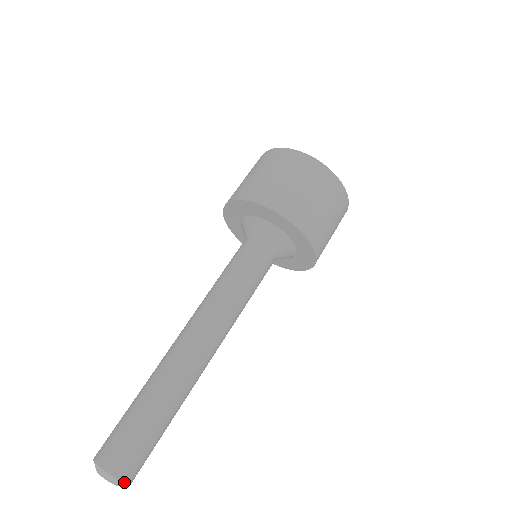
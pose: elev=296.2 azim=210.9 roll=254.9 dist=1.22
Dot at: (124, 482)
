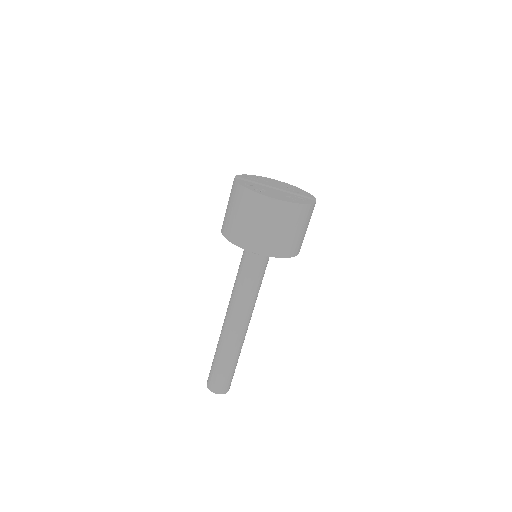
Dot at: (224, 393)
